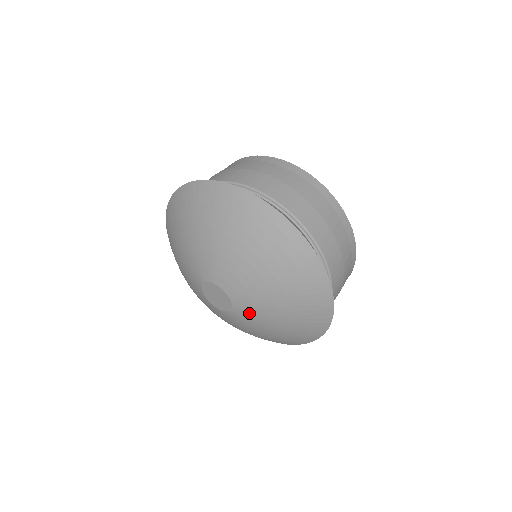
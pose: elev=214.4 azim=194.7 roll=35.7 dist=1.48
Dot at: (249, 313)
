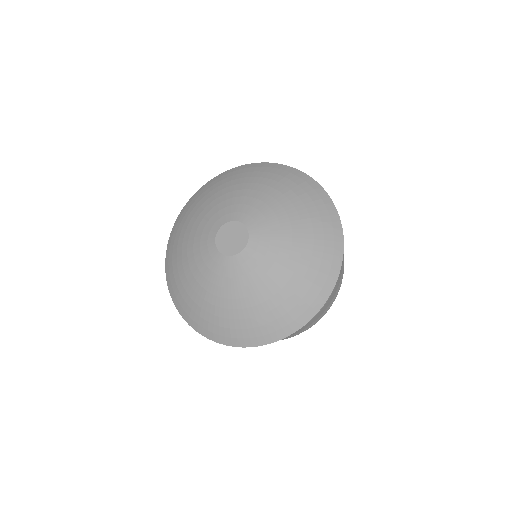
Dot at: (256, 262)
